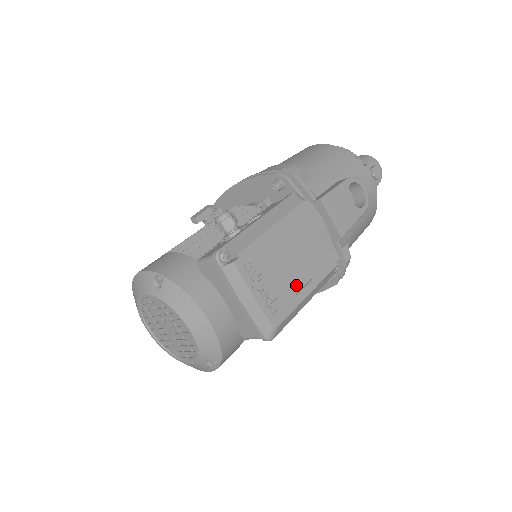
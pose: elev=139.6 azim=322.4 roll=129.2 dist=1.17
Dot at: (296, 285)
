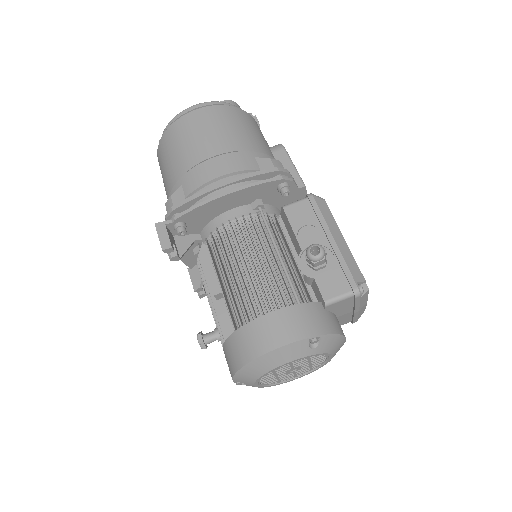
Dot at: occluded
